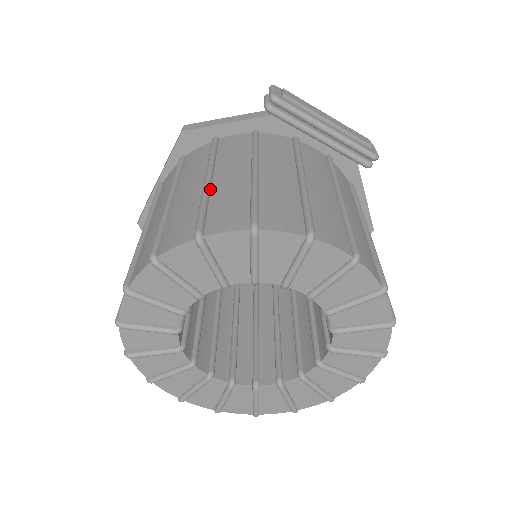
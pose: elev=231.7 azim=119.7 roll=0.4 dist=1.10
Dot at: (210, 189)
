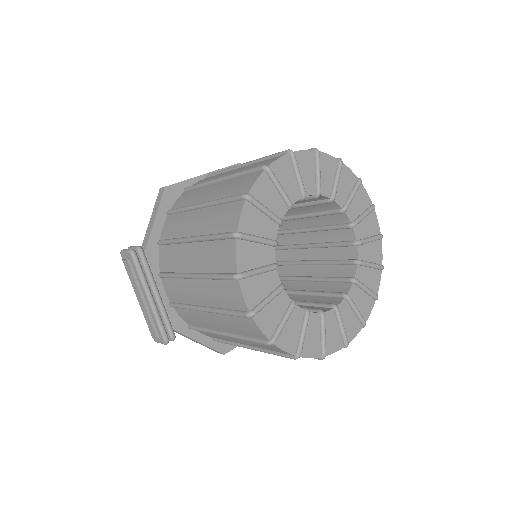
Dot at: occluded
